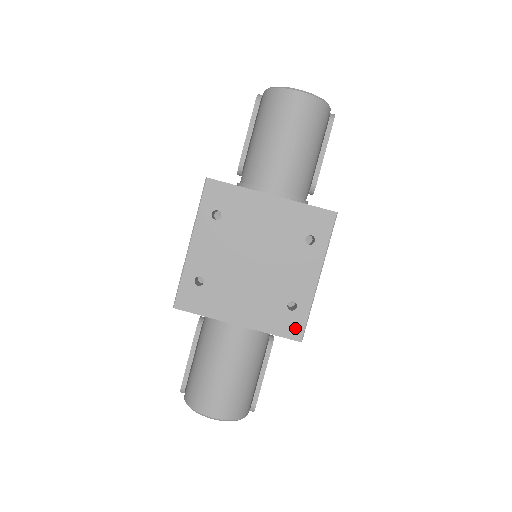
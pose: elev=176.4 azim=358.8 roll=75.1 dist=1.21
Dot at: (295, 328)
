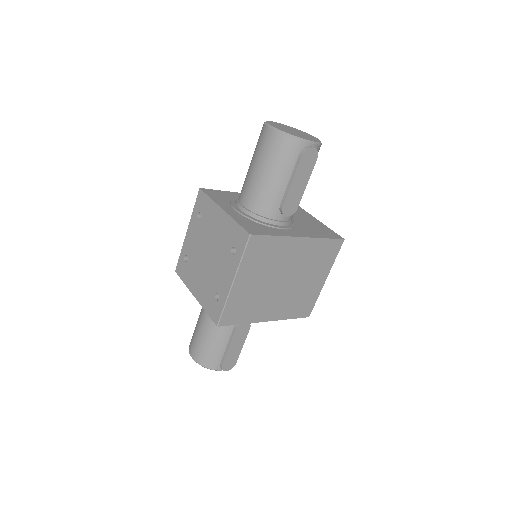
Dot at: (216, 314)
